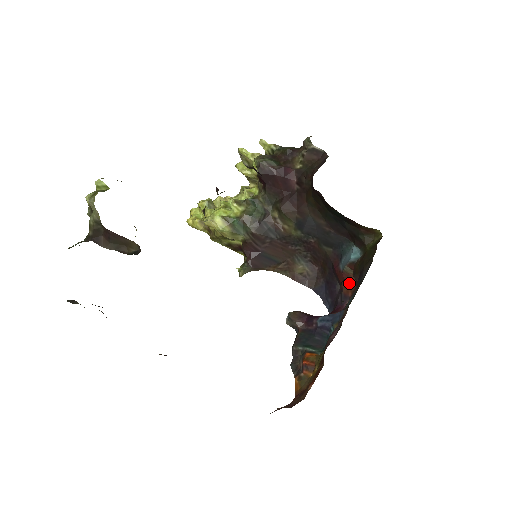
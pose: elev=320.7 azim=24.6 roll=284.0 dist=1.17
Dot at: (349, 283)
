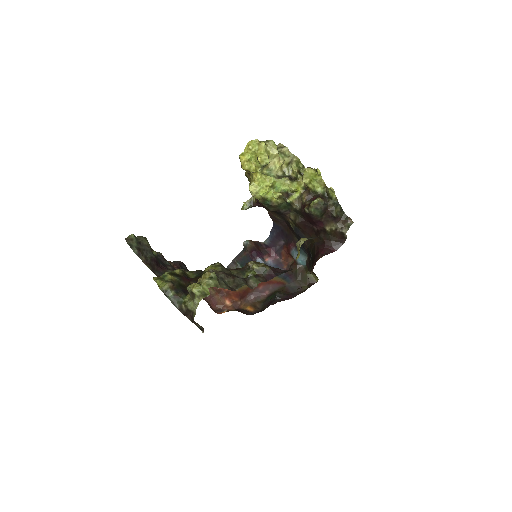
Dot at: (288, 256)
